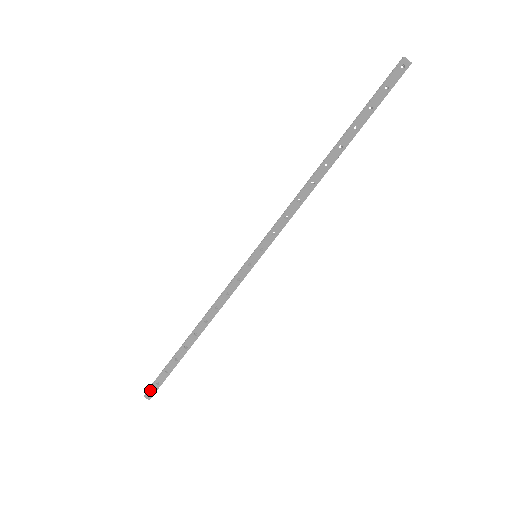
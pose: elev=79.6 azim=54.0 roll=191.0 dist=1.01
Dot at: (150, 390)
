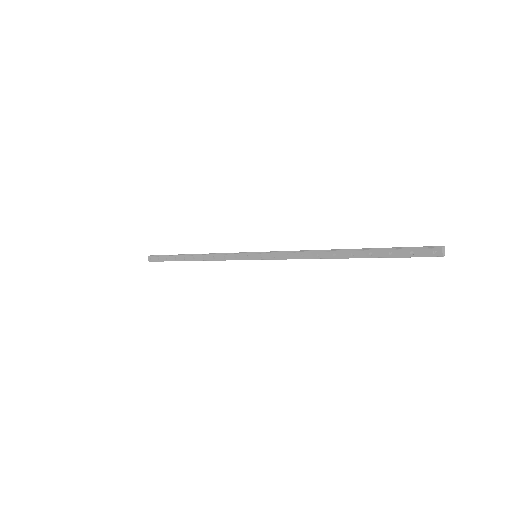
Dot at: (153, 257)
